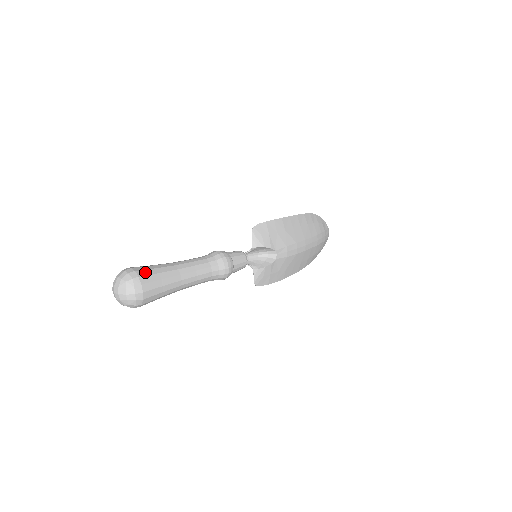
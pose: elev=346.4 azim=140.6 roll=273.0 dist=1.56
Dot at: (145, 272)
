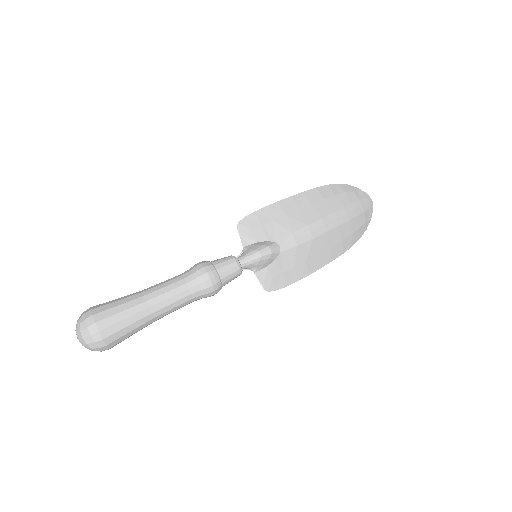
Dot at: (102, 308)
